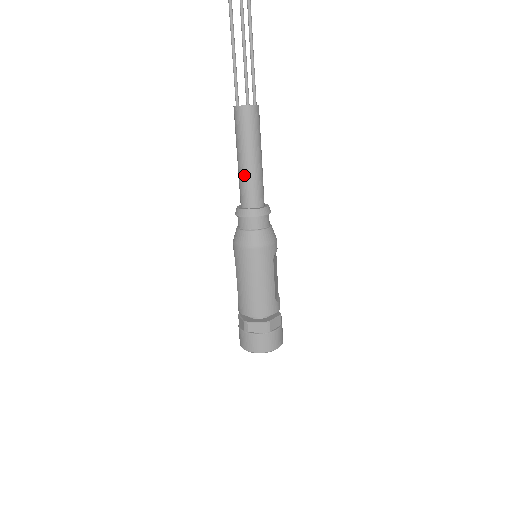
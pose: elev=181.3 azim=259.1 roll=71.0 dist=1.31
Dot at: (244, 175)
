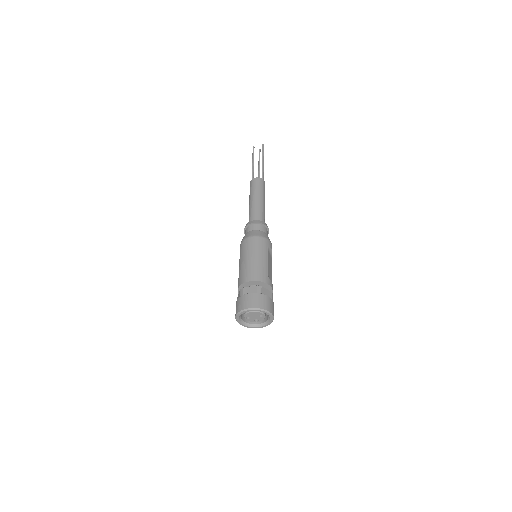
Dot at: (252, 207)
